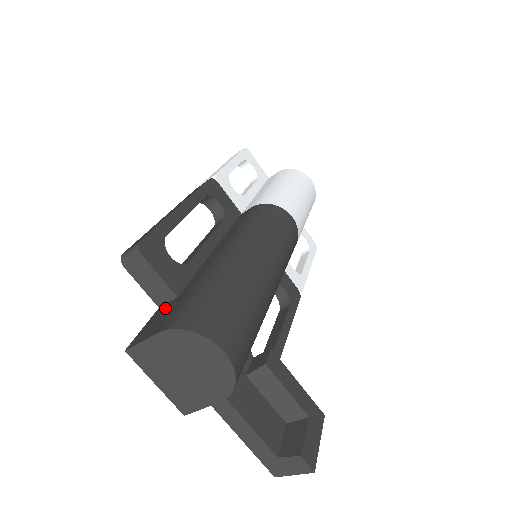
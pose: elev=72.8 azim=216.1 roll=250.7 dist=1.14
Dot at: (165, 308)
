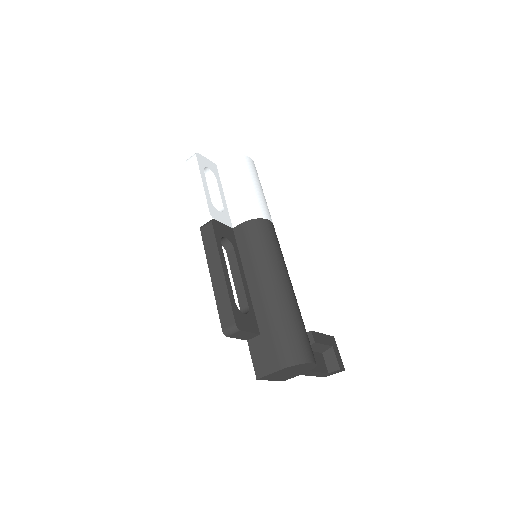
Dot at: (258, 344)
